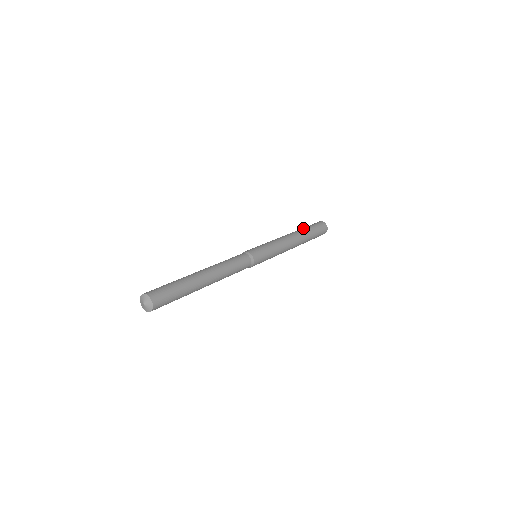
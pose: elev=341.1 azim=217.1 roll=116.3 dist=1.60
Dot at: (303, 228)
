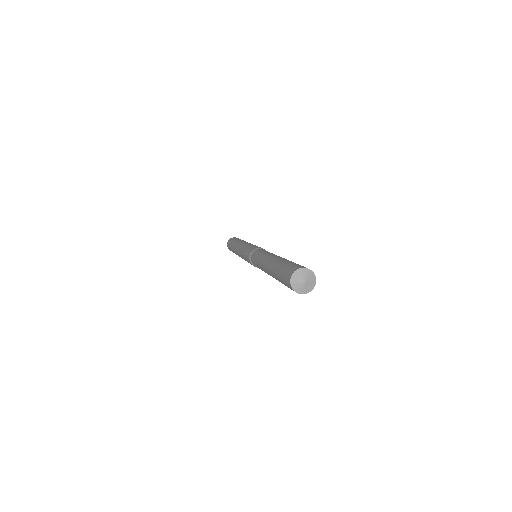
Dot at: occluded
